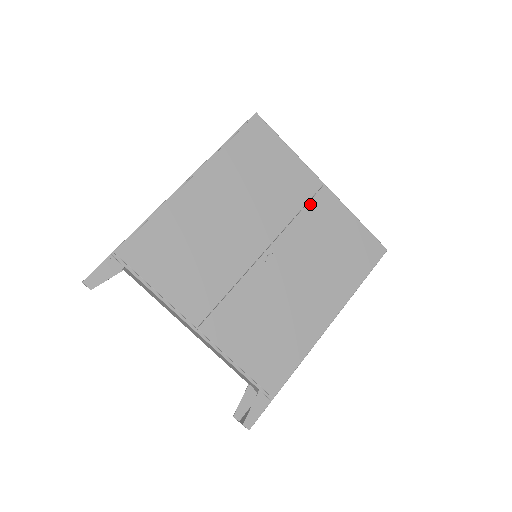
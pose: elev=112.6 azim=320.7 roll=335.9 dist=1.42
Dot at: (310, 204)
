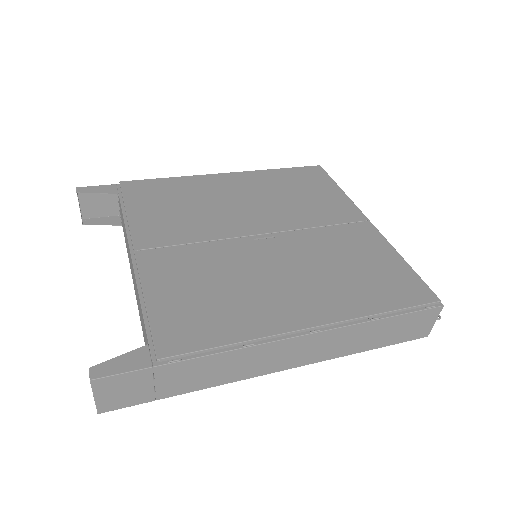
Dot at: (342, 226)
